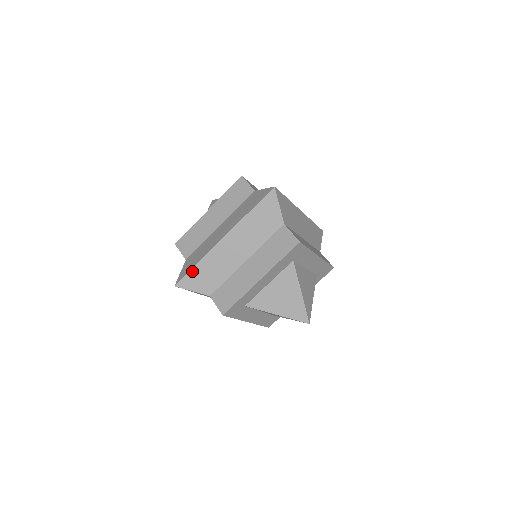
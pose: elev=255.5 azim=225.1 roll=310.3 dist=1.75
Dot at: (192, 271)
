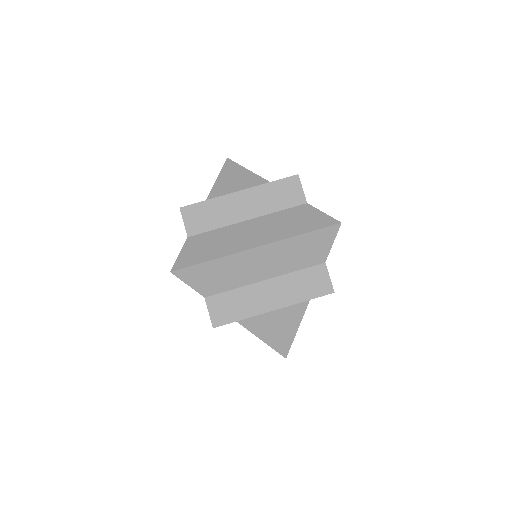
Dot at: (201, 265)
